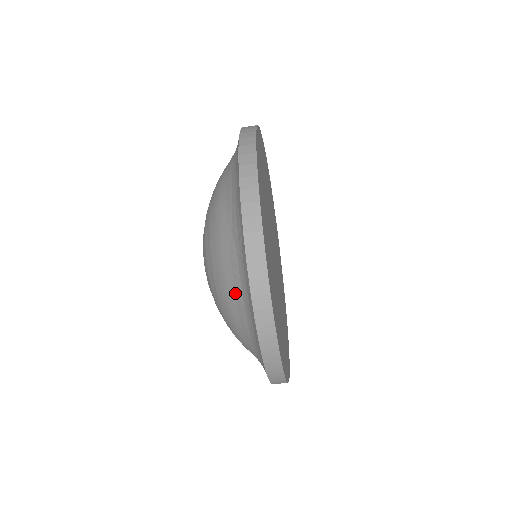
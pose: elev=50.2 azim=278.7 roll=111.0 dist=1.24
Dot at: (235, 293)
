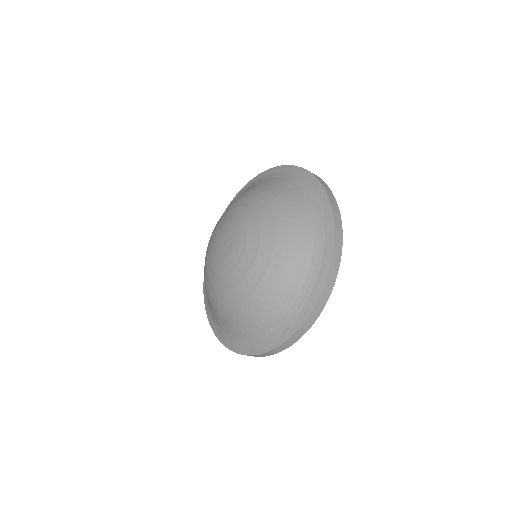
Dot at: (237, 330)
